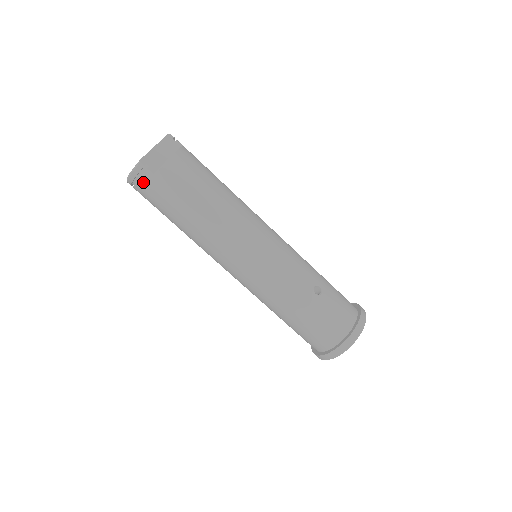
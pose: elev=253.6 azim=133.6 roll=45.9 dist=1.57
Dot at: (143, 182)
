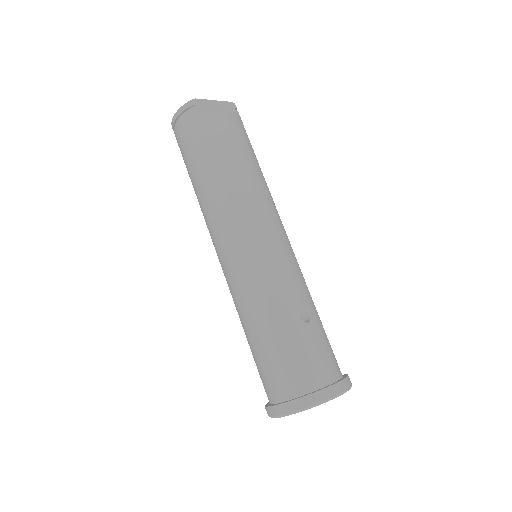
Dot at: (185, 120)
